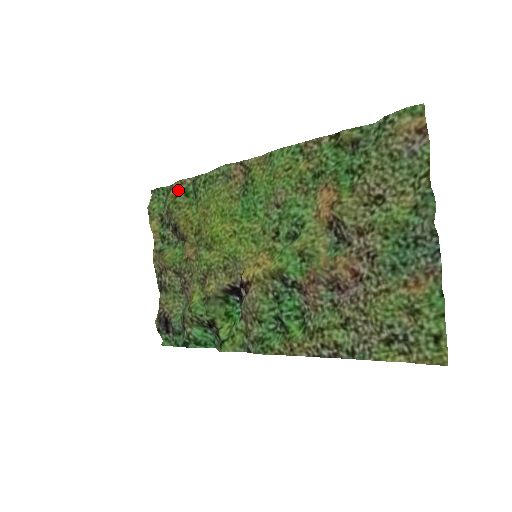
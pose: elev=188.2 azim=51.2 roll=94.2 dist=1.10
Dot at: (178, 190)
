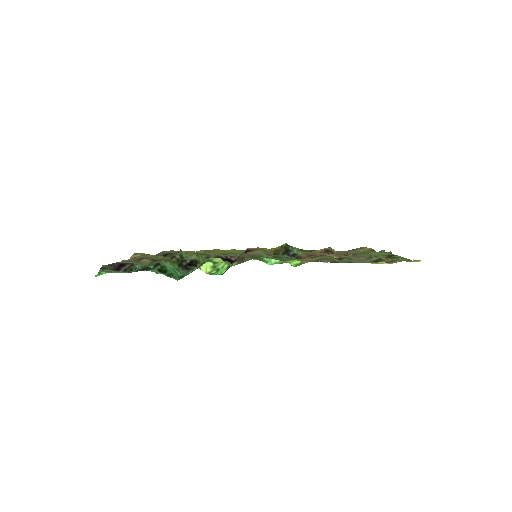
Dot at: occluded
